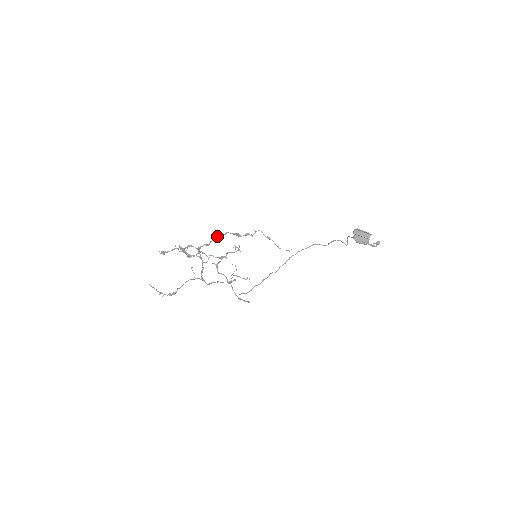
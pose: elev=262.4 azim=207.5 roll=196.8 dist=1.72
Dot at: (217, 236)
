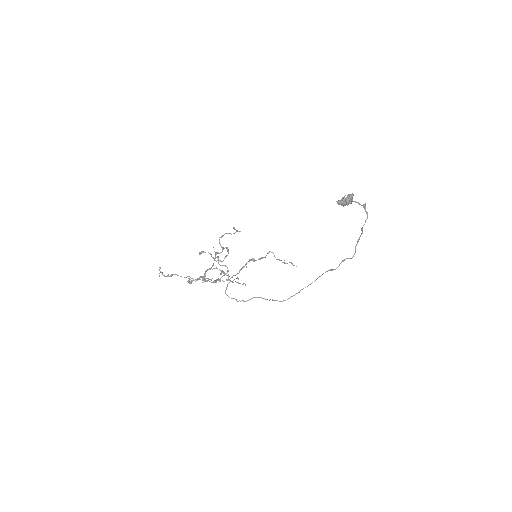
Dot at: (239, 271)
